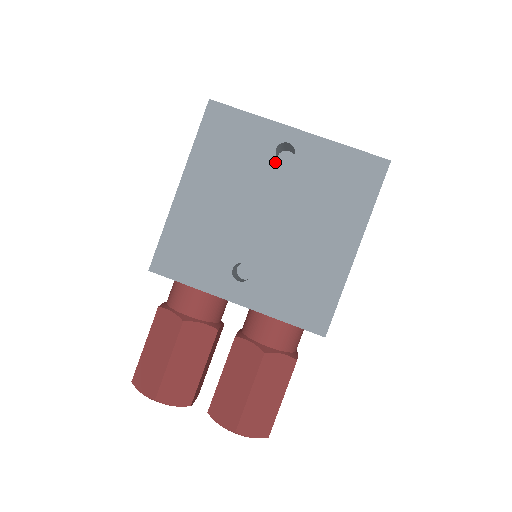
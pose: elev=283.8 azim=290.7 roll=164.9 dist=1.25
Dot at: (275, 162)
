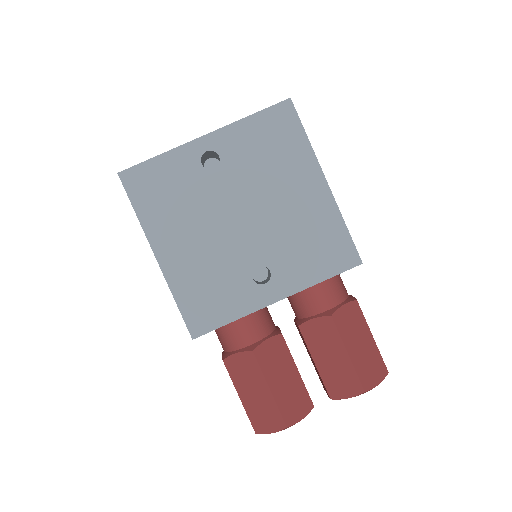
Dot at: (210, 174)
